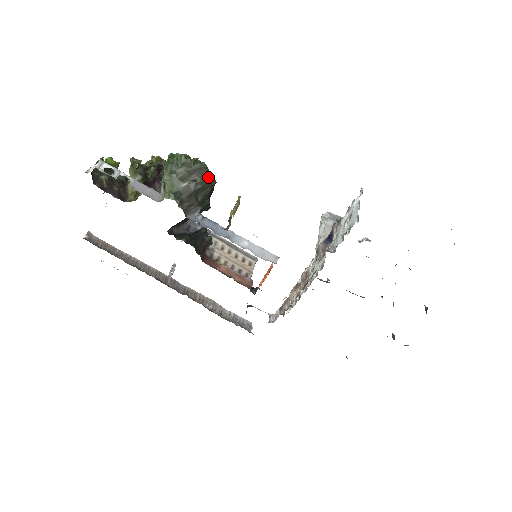
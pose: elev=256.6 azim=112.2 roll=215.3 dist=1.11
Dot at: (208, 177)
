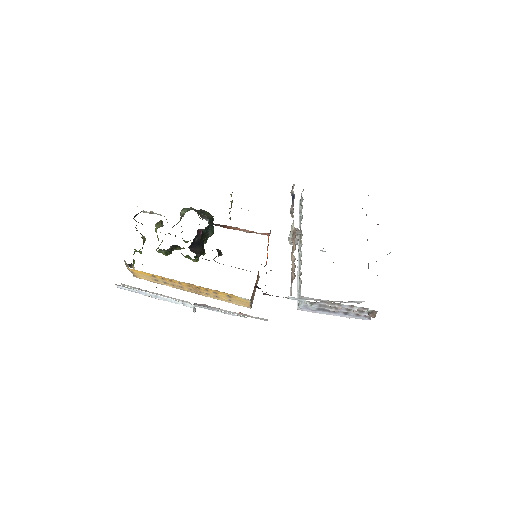
Dot at: occluded
